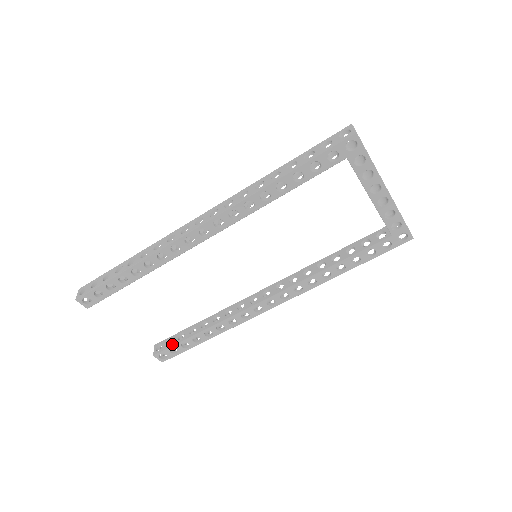
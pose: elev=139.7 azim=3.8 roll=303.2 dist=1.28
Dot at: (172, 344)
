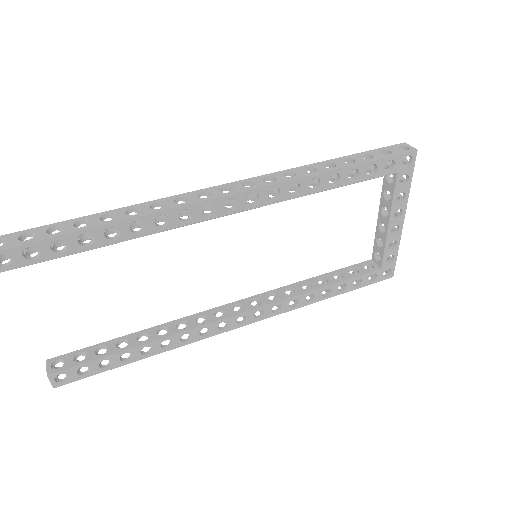
Dot at: (86, 360)
